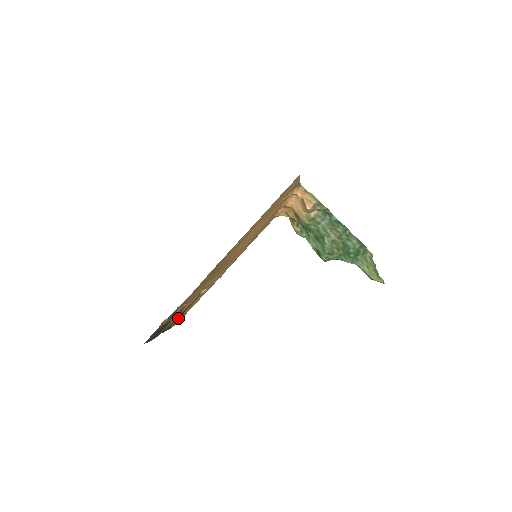
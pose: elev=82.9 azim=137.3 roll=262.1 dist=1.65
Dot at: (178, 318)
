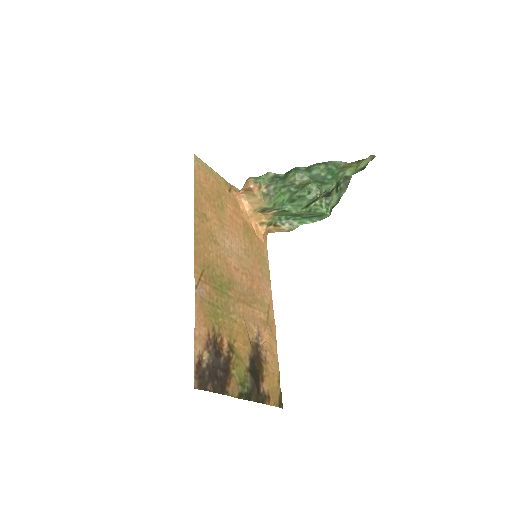
Dot at: (249, 376)
